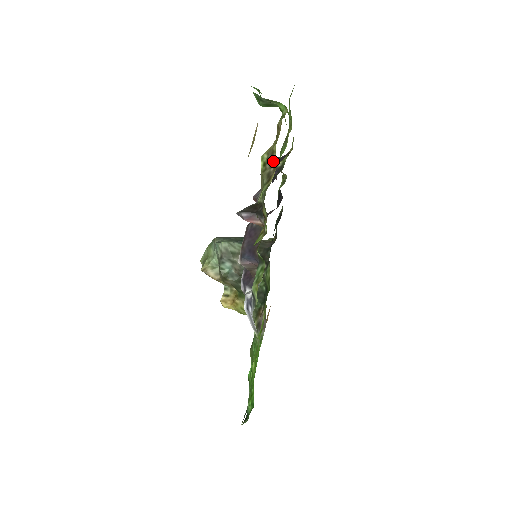
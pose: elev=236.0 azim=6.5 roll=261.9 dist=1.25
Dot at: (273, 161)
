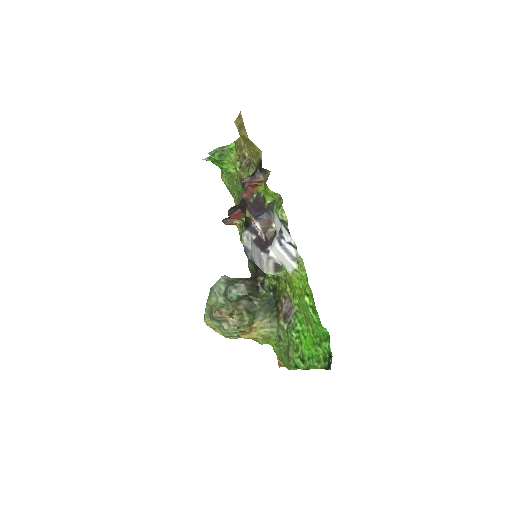
Dot at: (246, 158)
